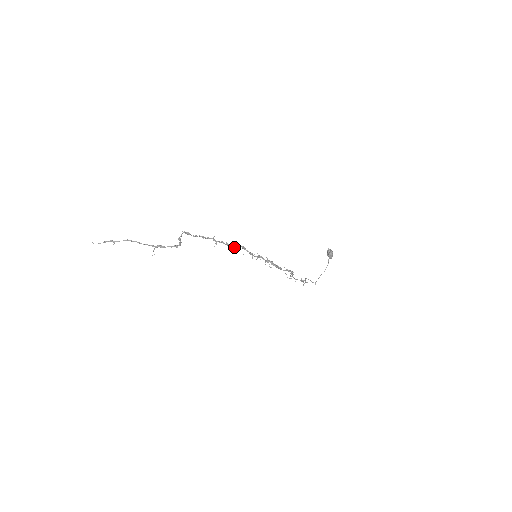
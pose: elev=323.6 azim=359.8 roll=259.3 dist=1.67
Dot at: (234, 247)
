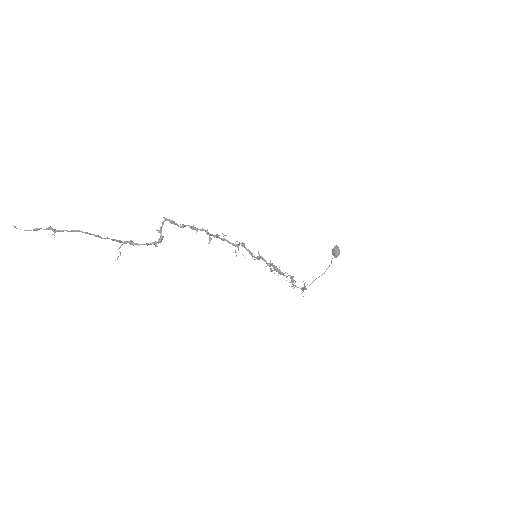
Dot at: (232, 244)
